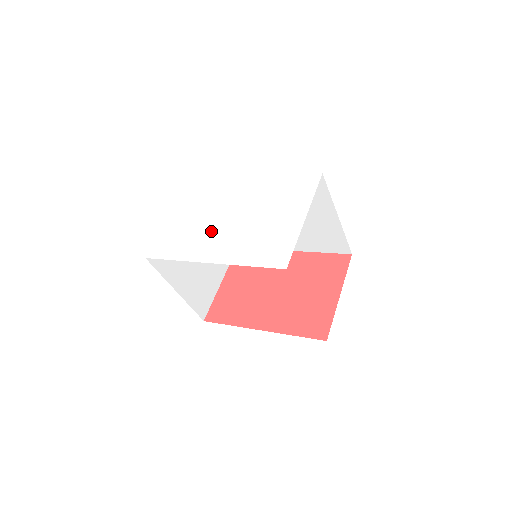
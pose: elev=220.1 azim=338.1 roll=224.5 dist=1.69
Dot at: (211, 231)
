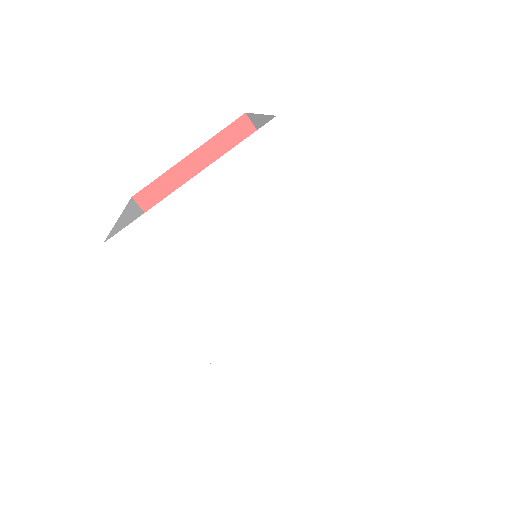
Dot at: (230, 291)
